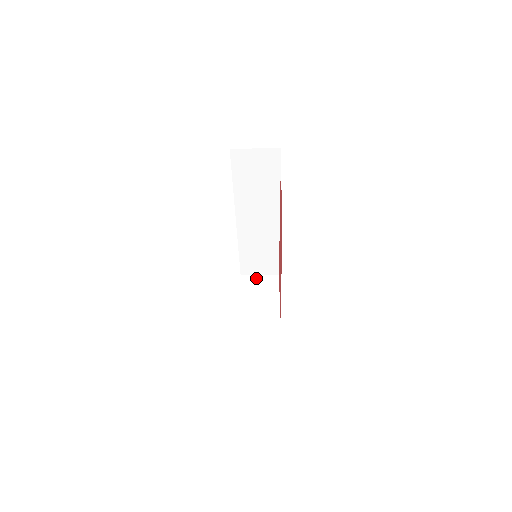
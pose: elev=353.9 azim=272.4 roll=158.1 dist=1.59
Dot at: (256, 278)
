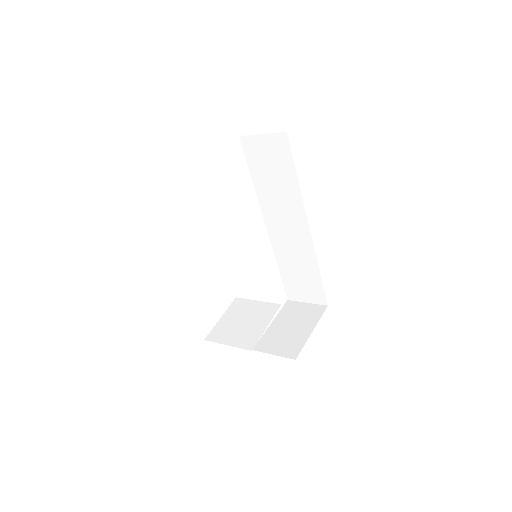
Dot at: (301, 305)
